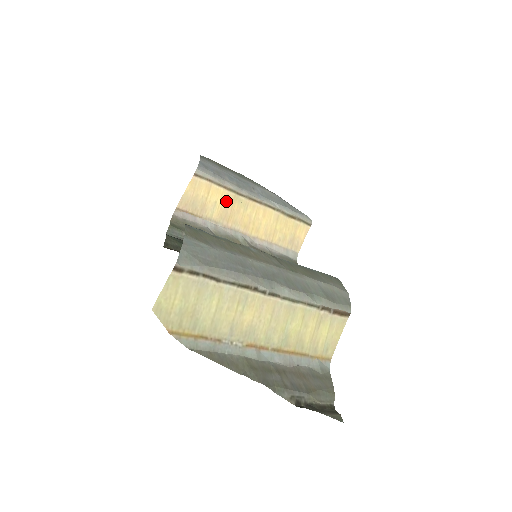
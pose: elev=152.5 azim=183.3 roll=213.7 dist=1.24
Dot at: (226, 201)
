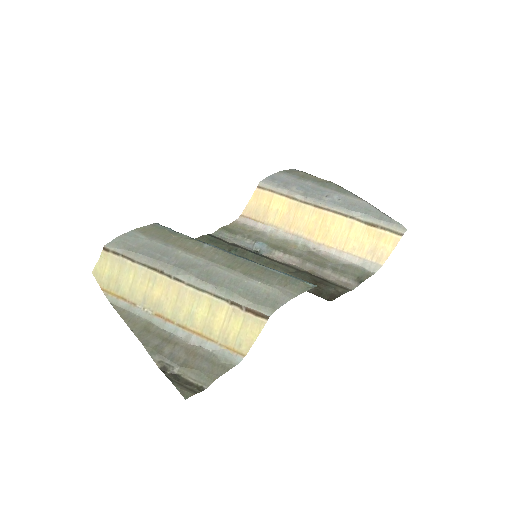
Dot at: (288, 209)
